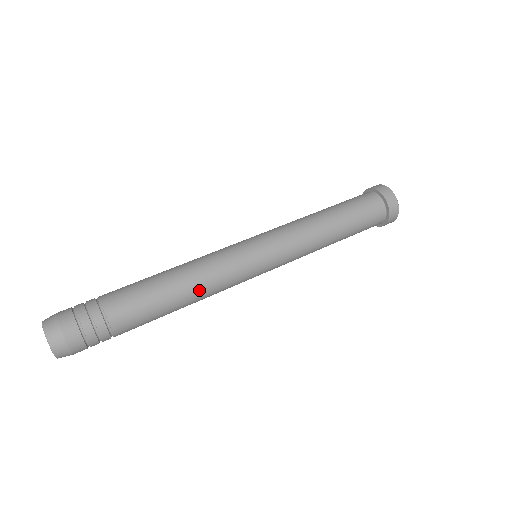
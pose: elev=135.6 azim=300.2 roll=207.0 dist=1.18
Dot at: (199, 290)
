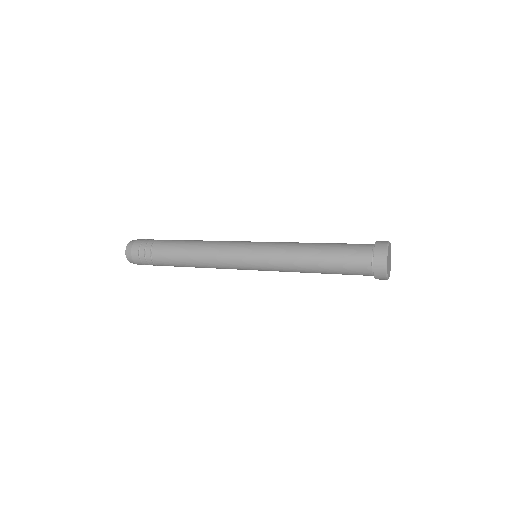
Dot at: (205, 245)
